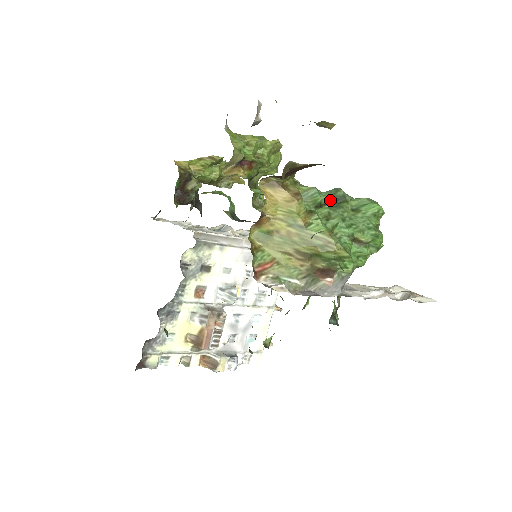
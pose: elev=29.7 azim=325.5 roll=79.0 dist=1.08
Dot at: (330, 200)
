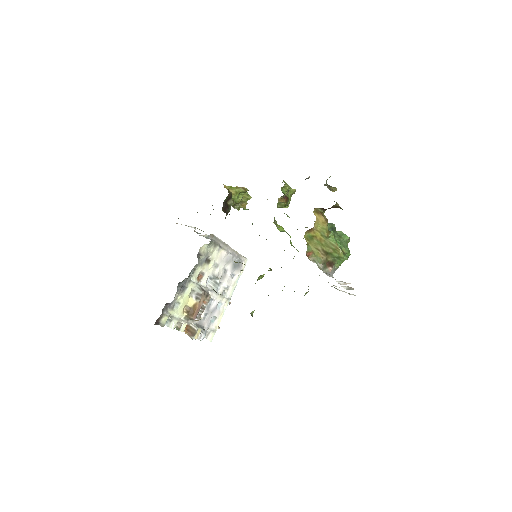
Dot at: (330, 228)
